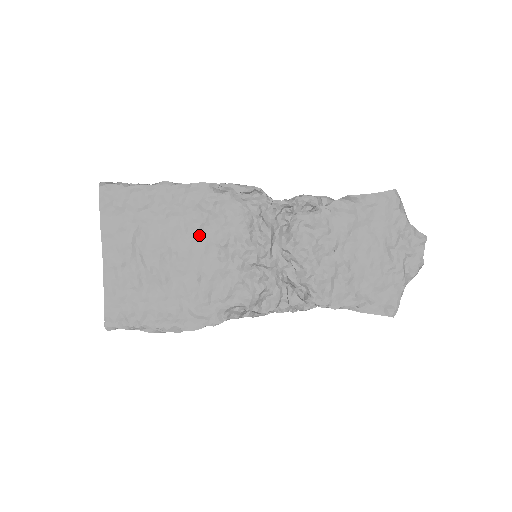
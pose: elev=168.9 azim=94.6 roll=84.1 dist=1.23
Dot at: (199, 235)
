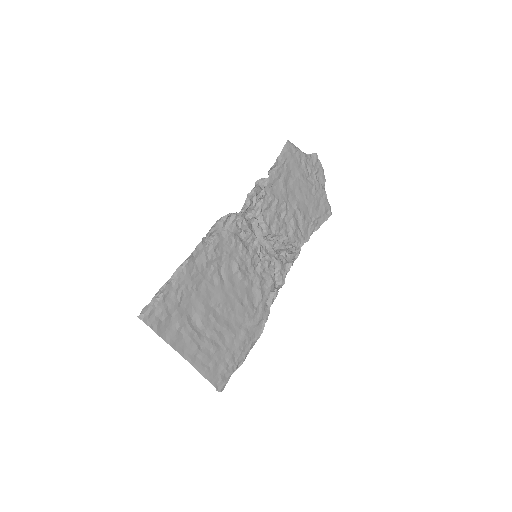
Dot at: (222, 279)
